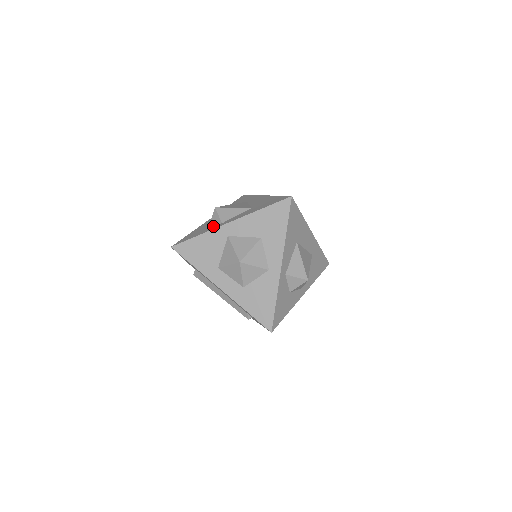
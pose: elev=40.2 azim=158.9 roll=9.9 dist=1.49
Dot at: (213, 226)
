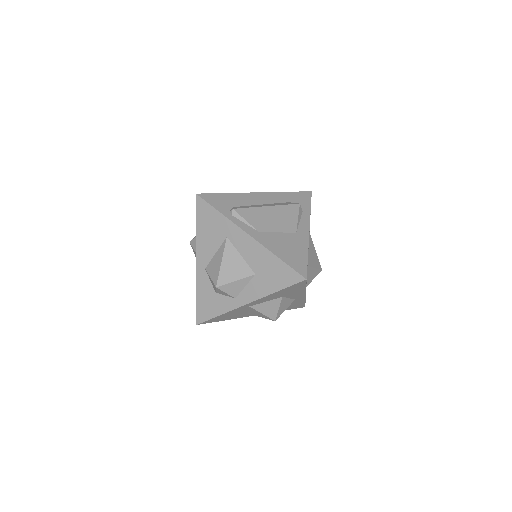
Dot at: (226, 300)
